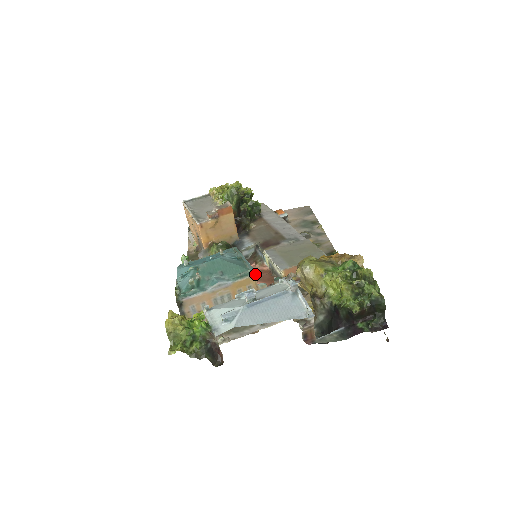
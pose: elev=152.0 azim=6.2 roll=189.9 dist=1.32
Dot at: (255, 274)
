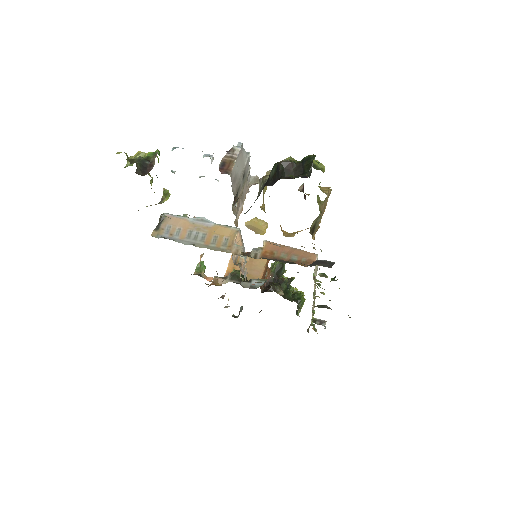
Dot at: (238, 229)
